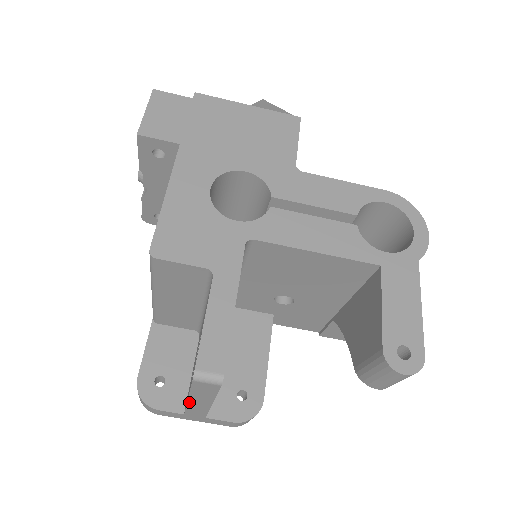
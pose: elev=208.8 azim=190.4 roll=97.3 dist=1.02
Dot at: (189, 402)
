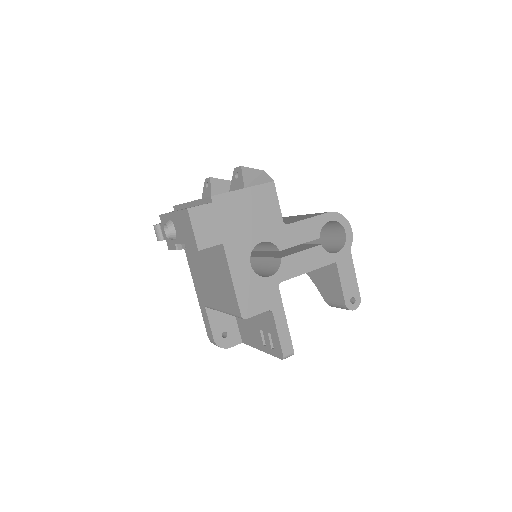
Dot at: (259, 349)
